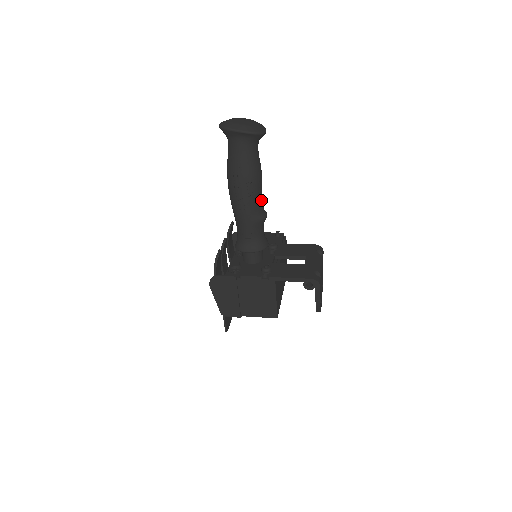
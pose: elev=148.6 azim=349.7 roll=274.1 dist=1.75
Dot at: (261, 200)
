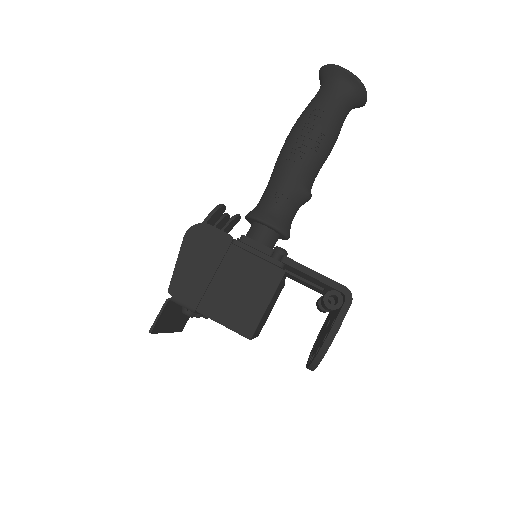
Dot at: (317, 173)
